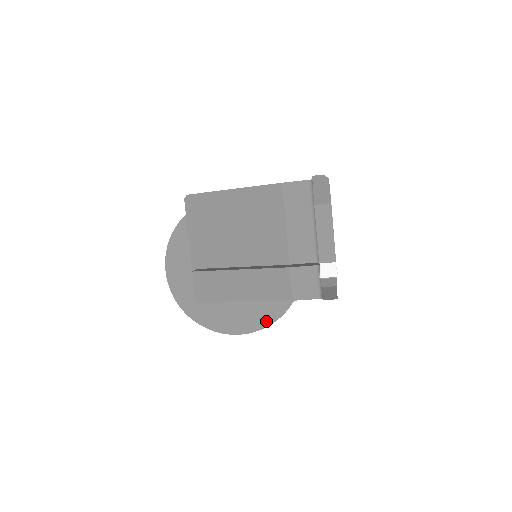
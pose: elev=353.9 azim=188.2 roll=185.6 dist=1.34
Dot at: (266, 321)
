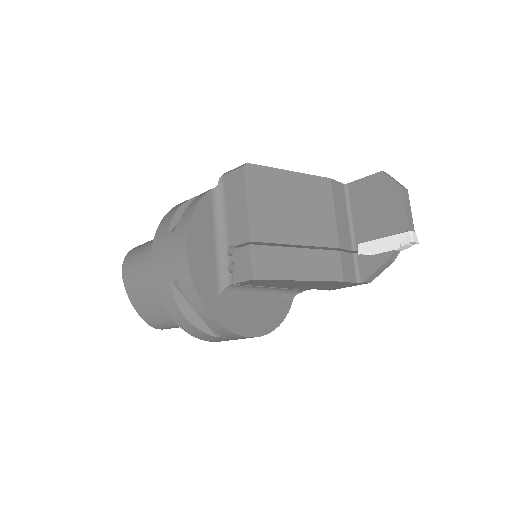
Dot at: (274, 323)
